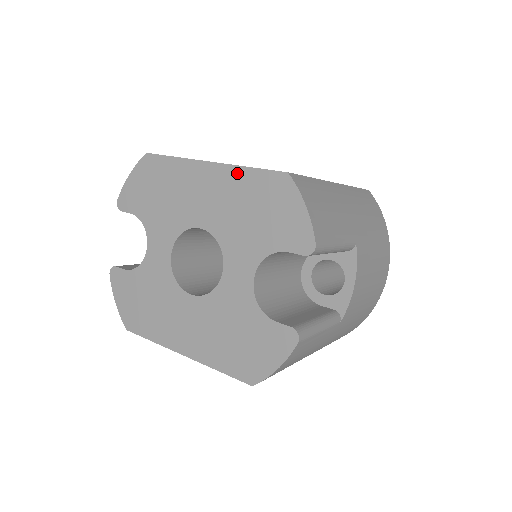
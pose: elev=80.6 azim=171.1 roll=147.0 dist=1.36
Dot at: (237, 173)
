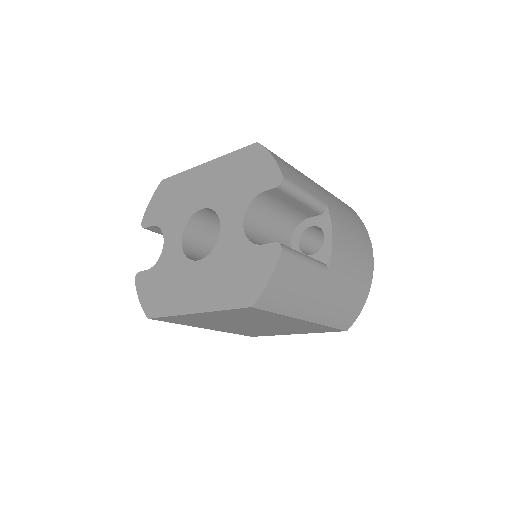
Dot at: (224, 160)
